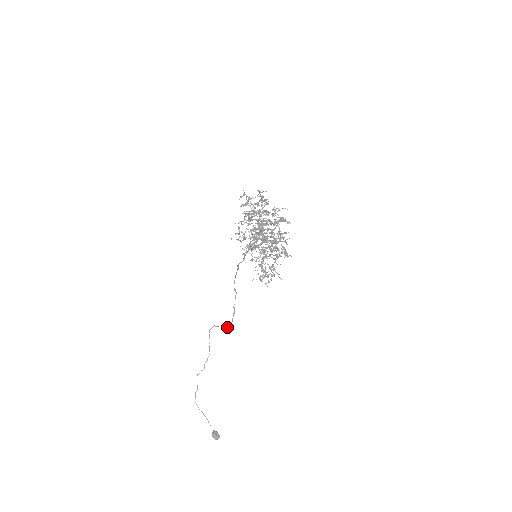
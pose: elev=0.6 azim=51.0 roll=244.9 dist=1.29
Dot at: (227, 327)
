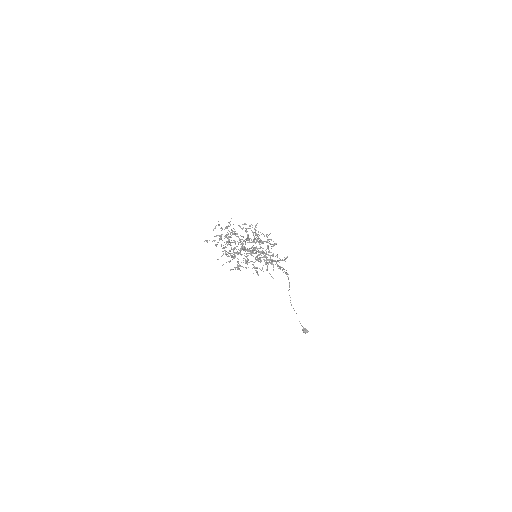
Dot at: (287, 274)
